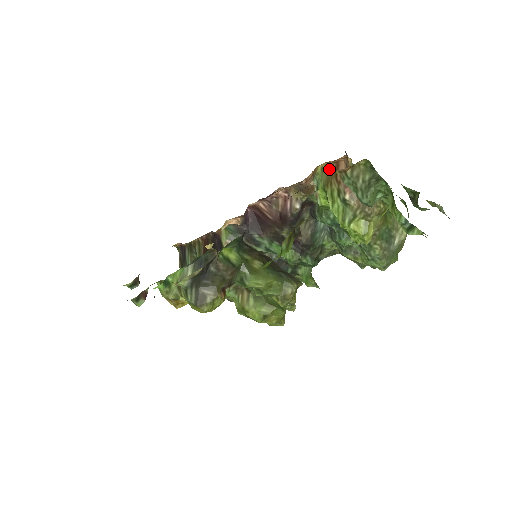
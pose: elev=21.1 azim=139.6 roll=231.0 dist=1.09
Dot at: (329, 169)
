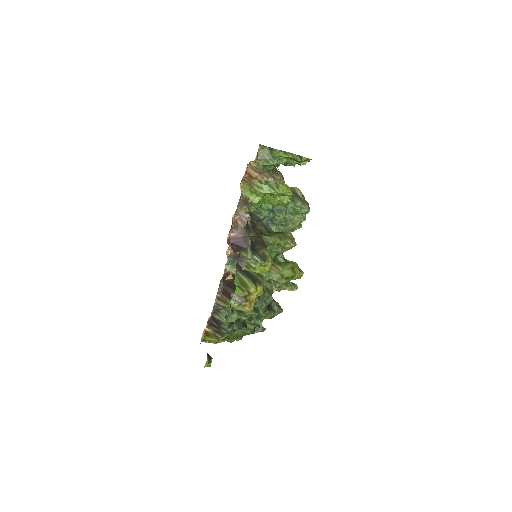
Dot at: (246, 181)
